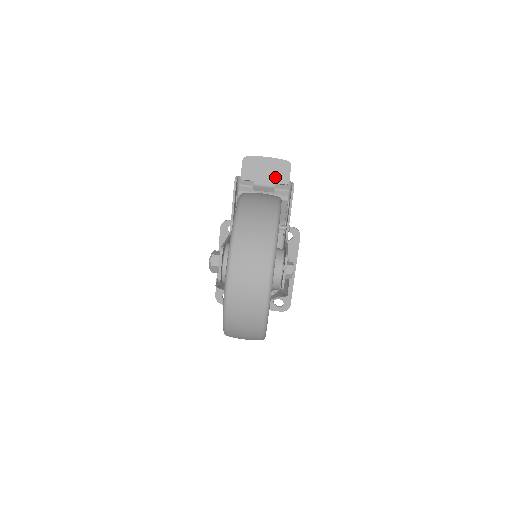
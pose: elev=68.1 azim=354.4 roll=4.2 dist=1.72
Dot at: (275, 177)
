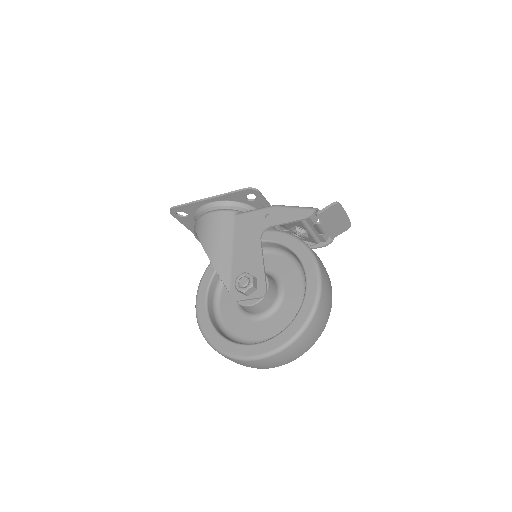
Dot at: (333, 229)
